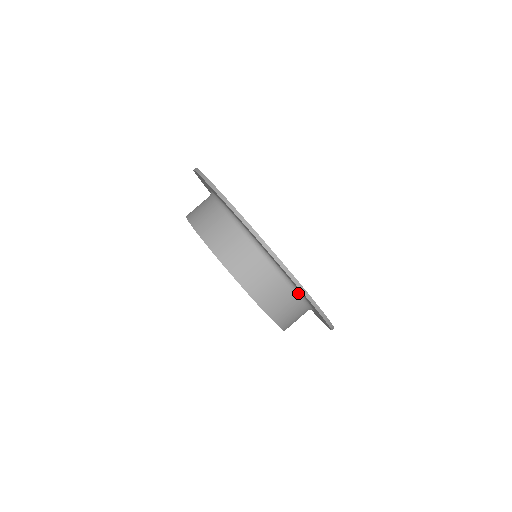
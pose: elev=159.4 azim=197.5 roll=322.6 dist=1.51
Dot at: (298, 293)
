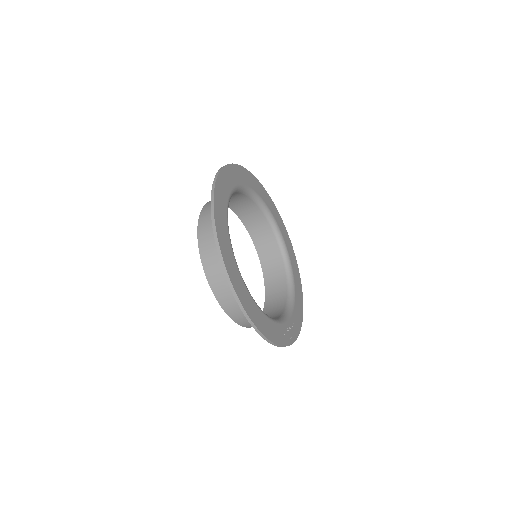
Dot at: occluded
